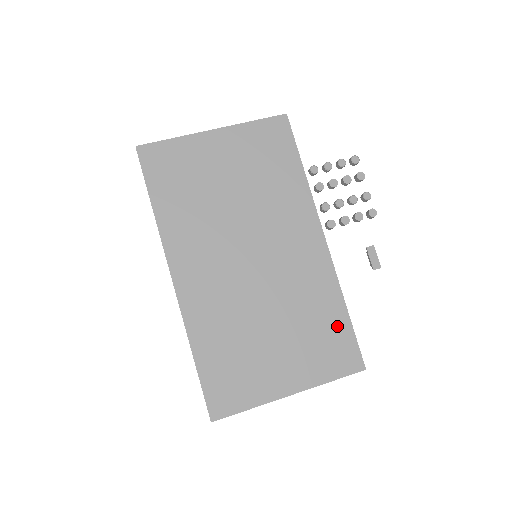
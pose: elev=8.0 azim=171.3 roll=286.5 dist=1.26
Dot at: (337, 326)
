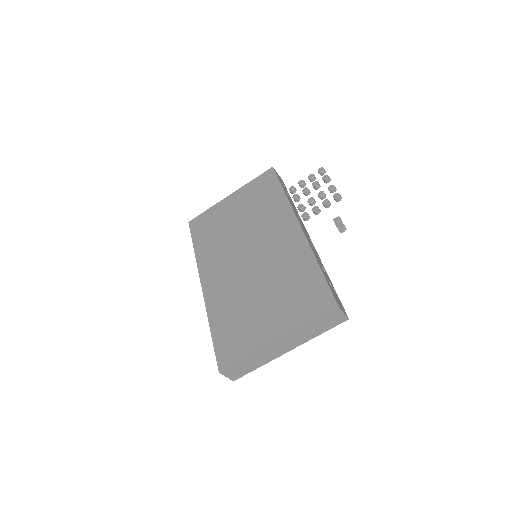
Dot at: (312, 281)
